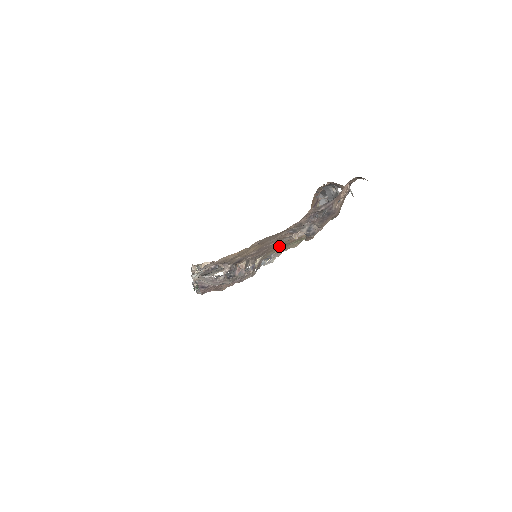
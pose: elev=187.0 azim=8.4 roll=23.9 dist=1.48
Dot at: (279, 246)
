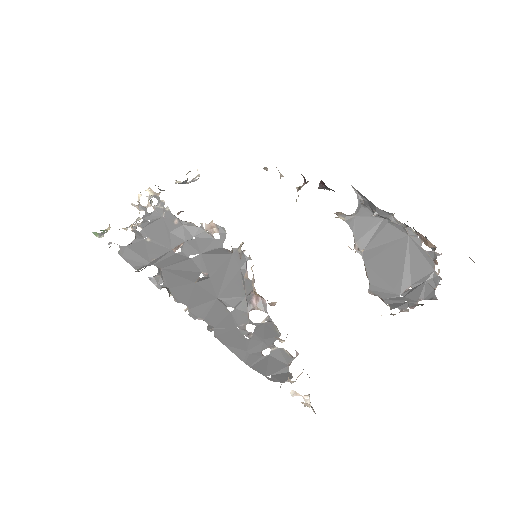
Dot at: occluded
